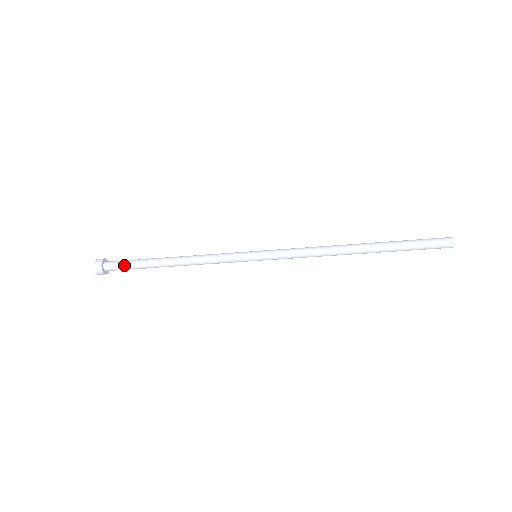
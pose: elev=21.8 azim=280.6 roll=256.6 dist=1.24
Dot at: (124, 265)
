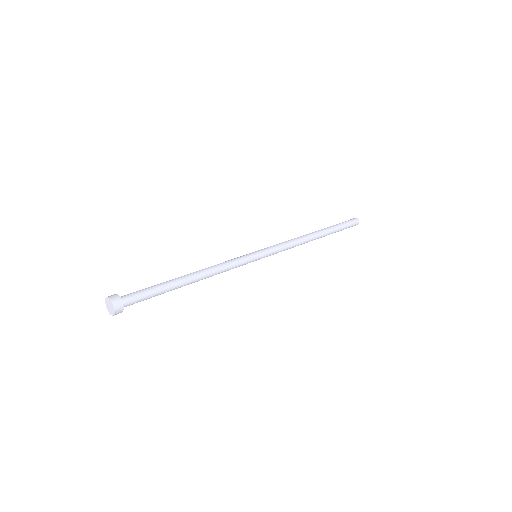
Dot at: occluded
